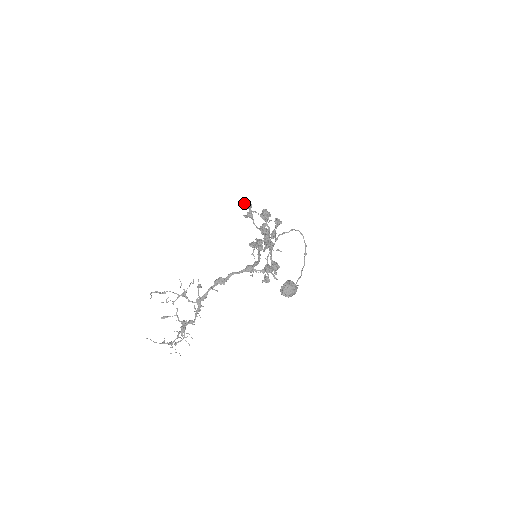
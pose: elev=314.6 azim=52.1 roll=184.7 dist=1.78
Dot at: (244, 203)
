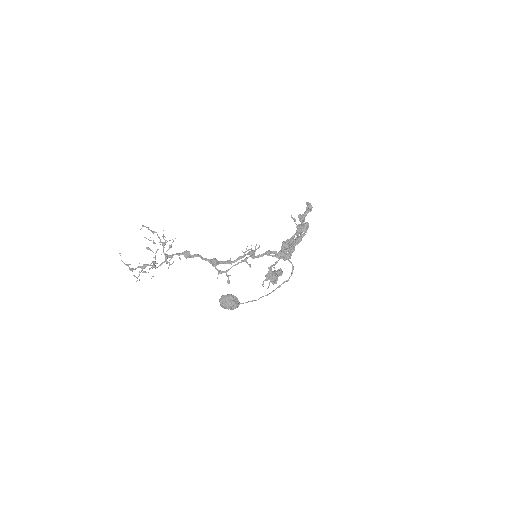
Dot at: (308, 204)
